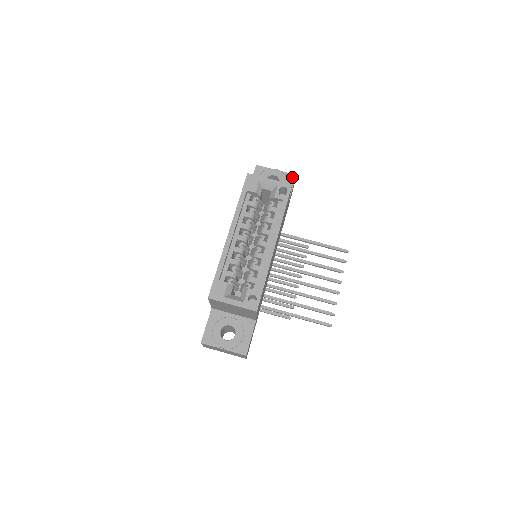
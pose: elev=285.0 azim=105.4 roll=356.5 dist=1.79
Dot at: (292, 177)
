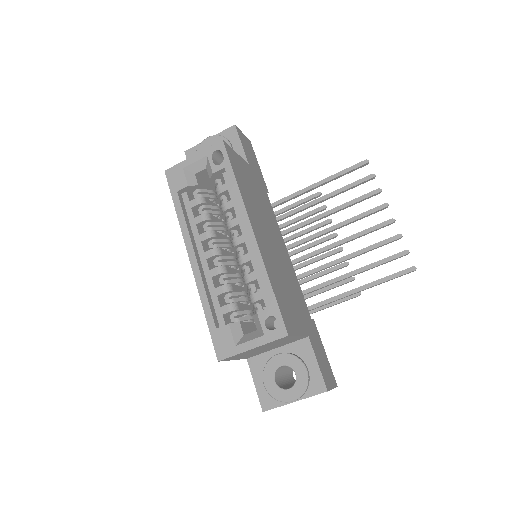
Dot at: (232, 131)
